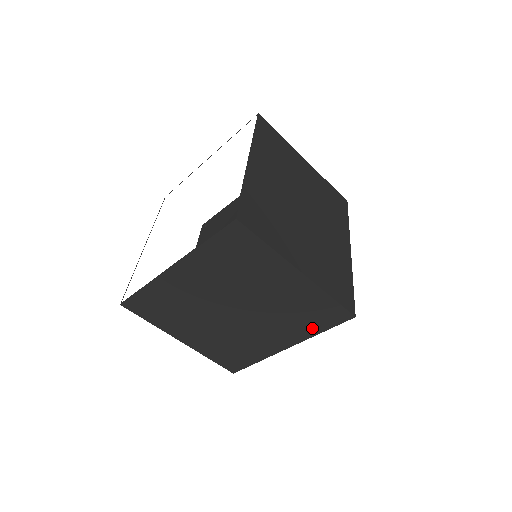
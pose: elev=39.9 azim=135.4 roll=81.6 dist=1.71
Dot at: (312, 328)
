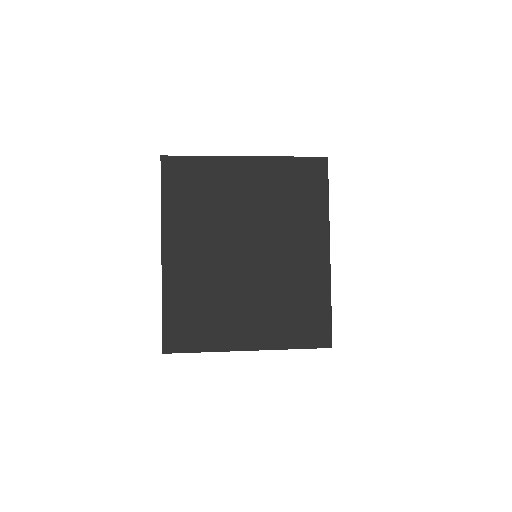
Dot at: occluded
